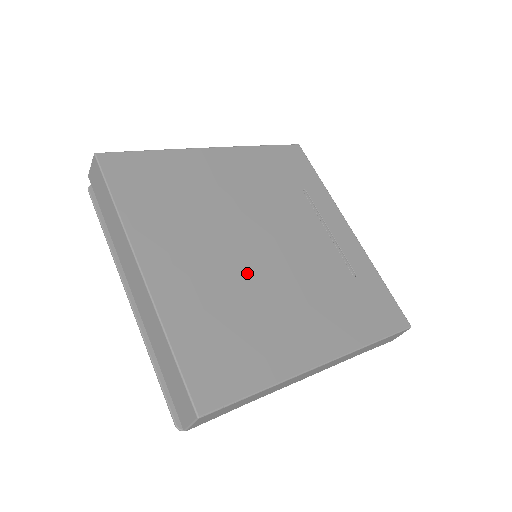
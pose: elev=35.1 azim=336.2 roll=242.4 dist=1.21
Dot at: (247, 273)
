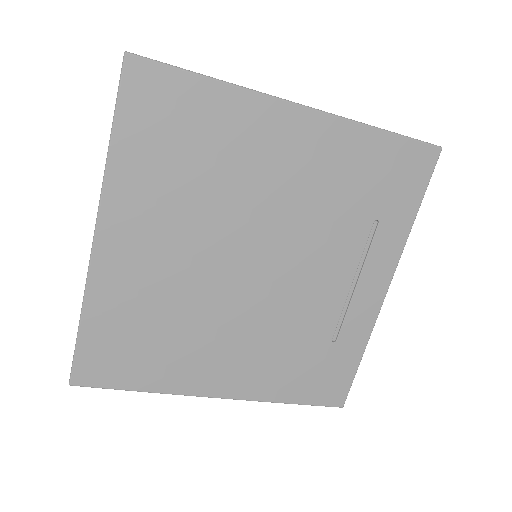
Dot at: (211, 290)
